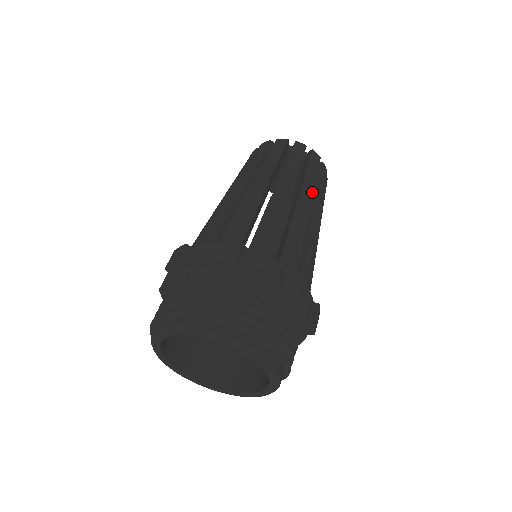
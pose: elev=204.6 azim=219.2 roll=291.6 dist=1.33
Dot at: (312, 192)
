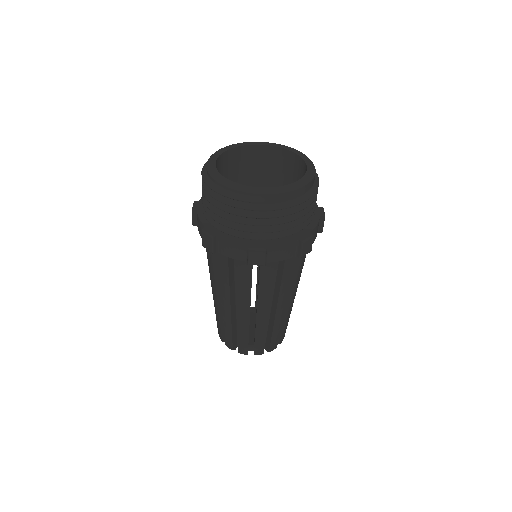
Dot at: occluded
